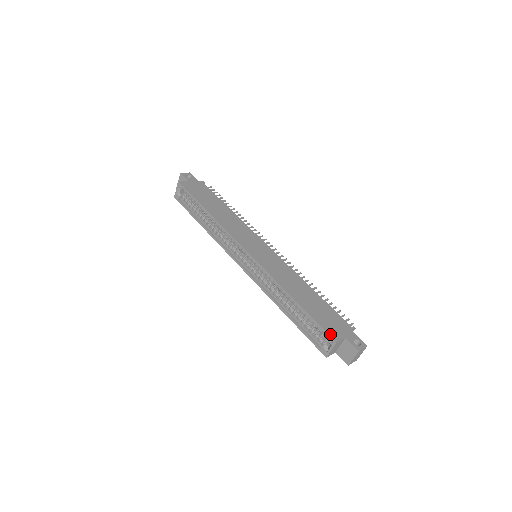
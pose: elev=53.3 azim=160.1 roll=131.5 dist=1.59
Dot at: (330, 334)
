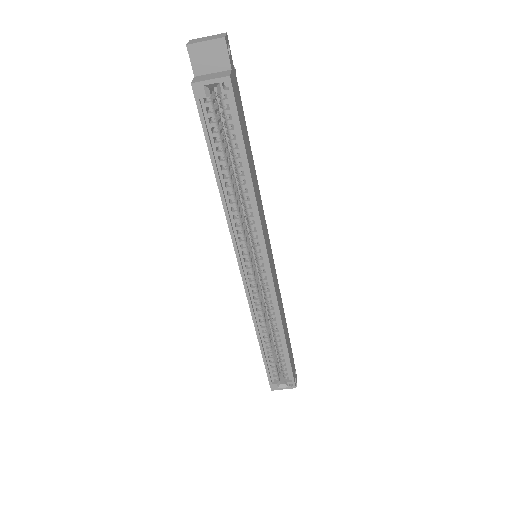
Dot at: (294, 379)
